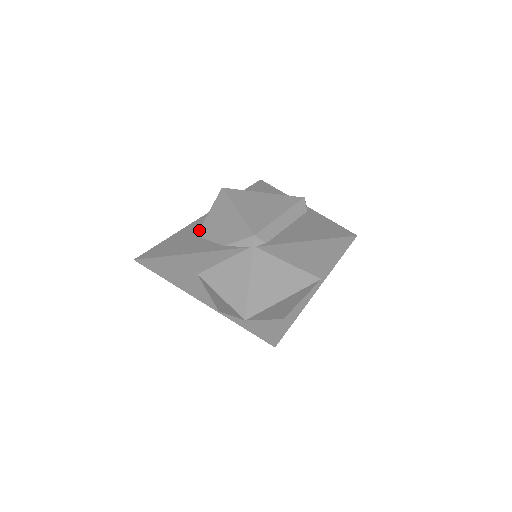
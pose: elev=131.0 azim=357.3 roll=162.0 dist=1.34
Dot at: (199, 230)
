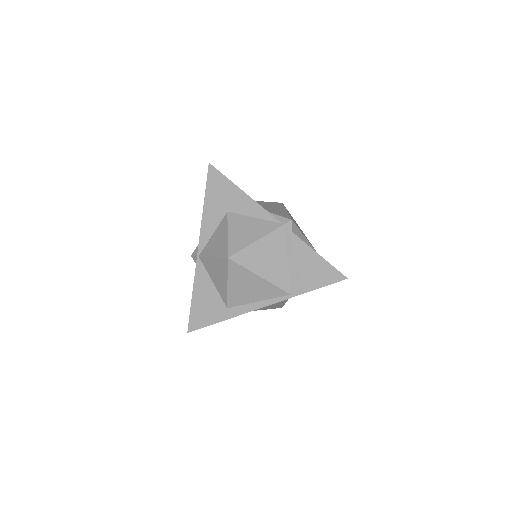
Dot at: occluded
